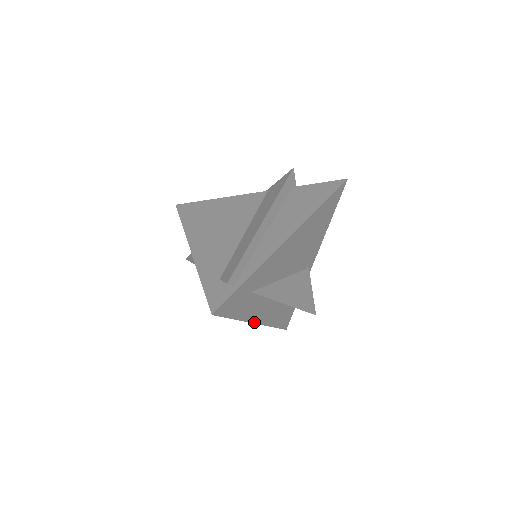
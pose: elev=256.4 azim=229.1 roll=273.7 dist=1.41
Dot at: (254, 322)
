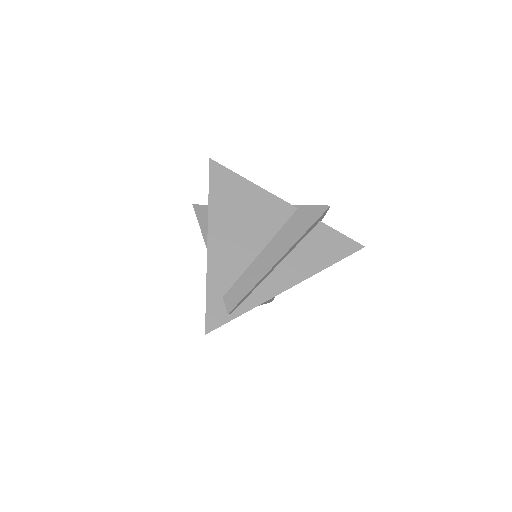
Dot at: occluded
